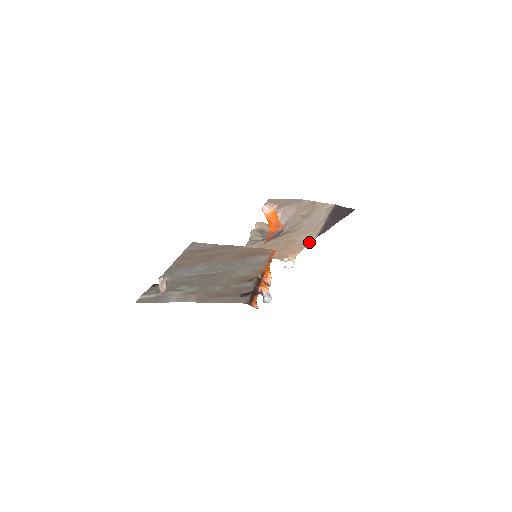
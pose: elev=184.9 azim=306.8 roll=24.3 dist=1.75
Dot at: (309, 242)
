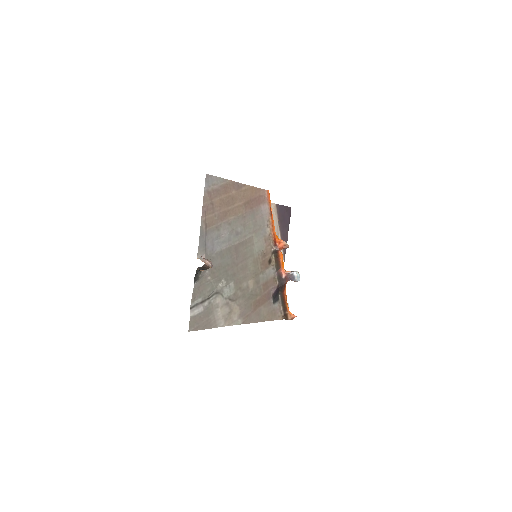
Dot at: occluded
